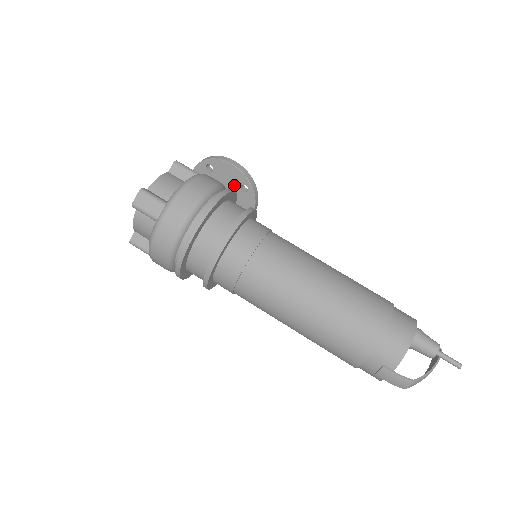
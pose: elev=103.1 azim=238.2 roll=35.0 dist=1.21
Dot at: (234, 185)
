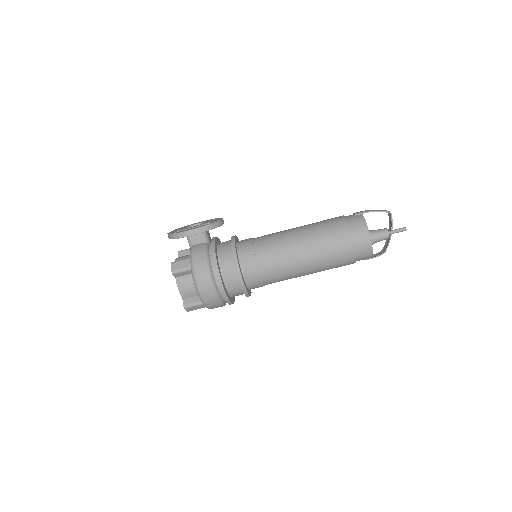
Dot at: occluded
